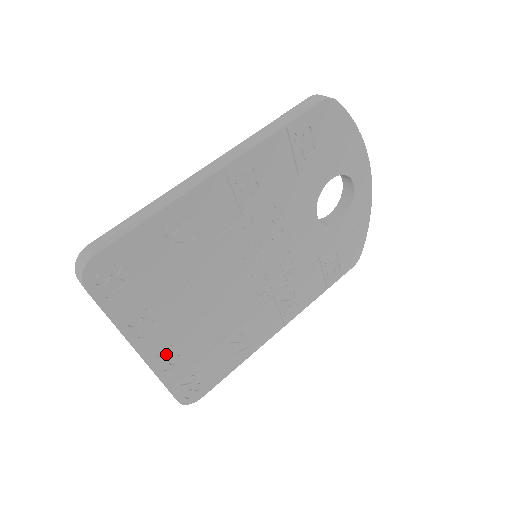
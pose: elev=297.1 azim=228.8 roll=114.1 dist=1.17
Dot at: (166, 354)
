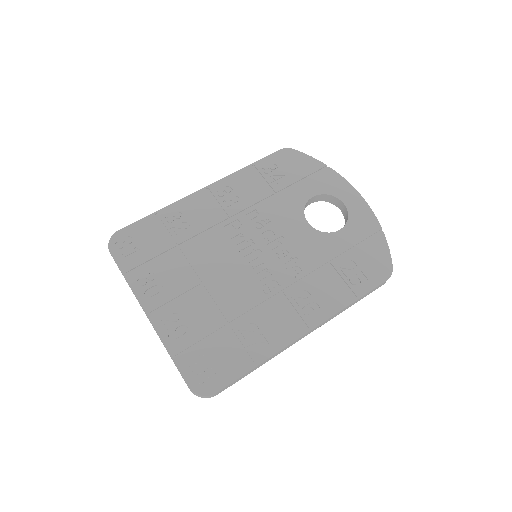
Dot at: (173, 324)
